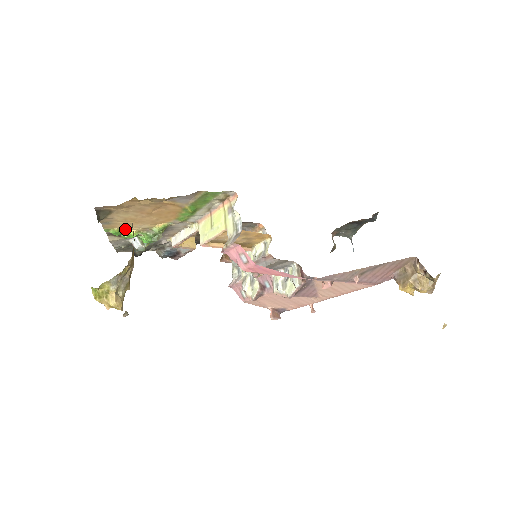
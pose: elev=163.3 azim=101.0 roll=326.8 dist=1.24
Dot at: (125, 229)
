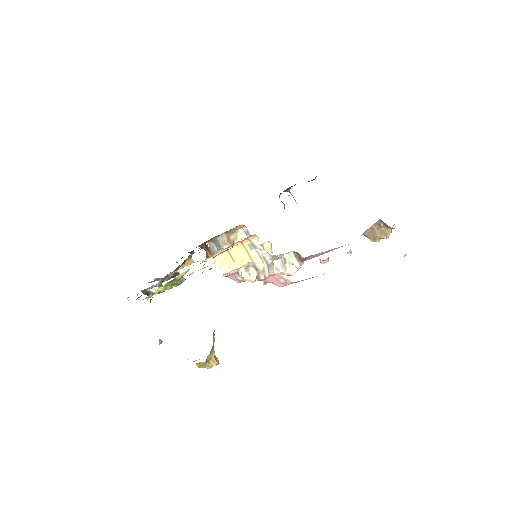
Dot at: (156, 290)
